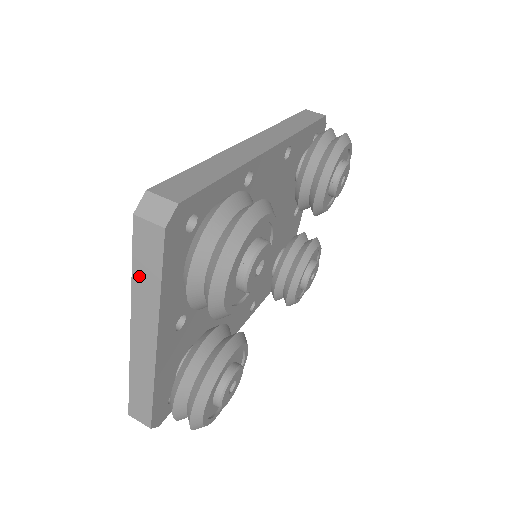
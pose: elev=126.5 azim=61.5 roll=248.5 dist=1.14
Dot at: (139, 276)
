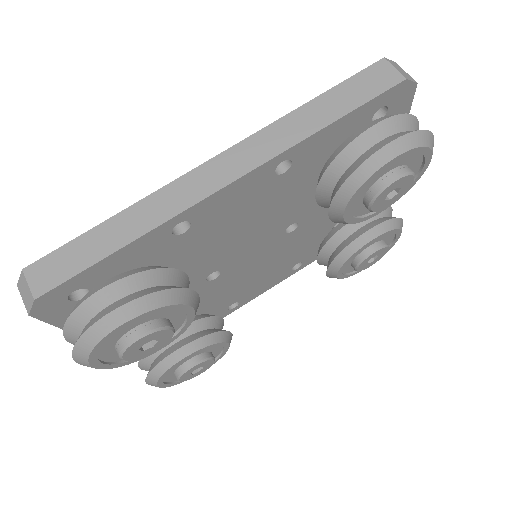
Dot at: occluded
